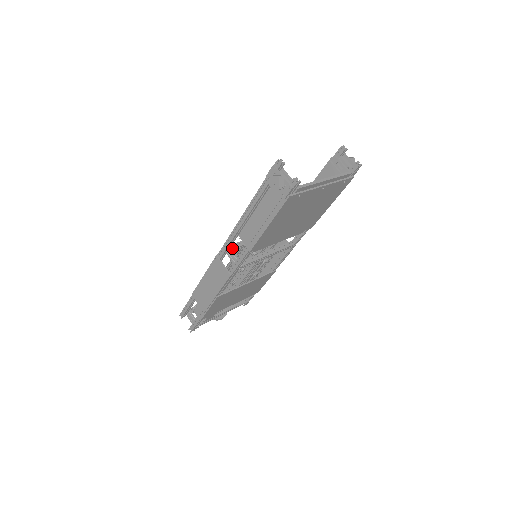
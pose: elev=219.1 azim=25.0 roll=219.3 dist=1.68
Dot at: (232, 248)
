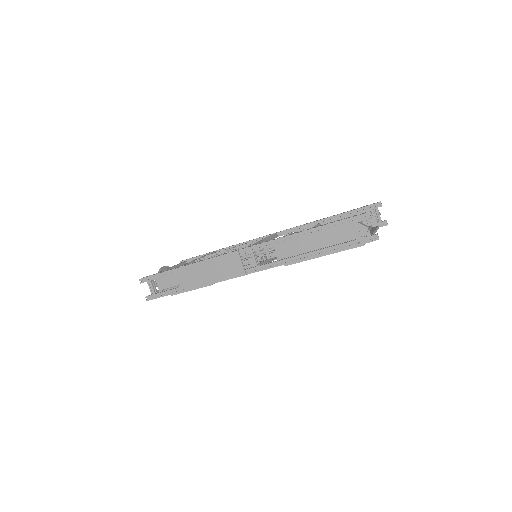
Dot at: occluded
